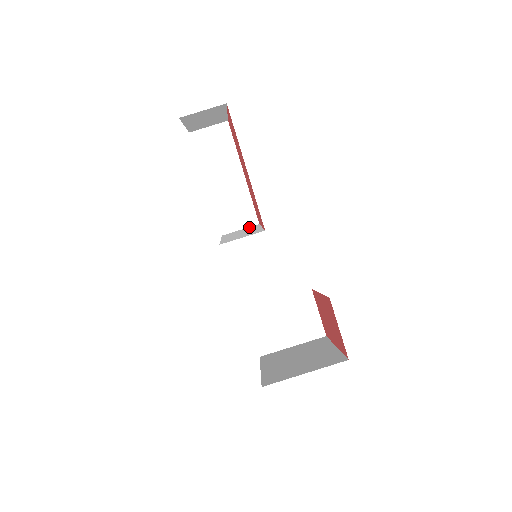
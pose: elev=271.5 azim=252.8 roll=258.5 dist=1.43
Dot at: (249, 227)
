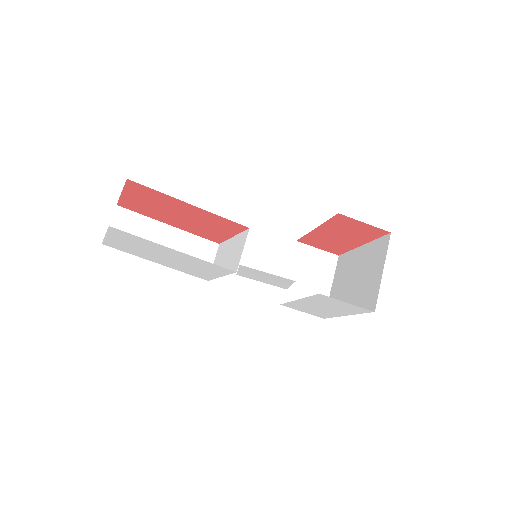
Dot at: (217, 253)
